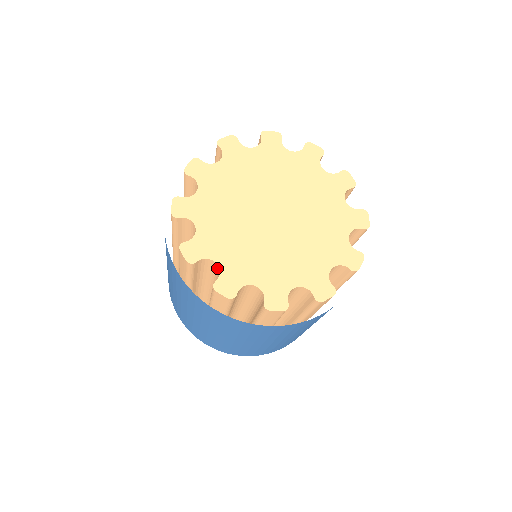
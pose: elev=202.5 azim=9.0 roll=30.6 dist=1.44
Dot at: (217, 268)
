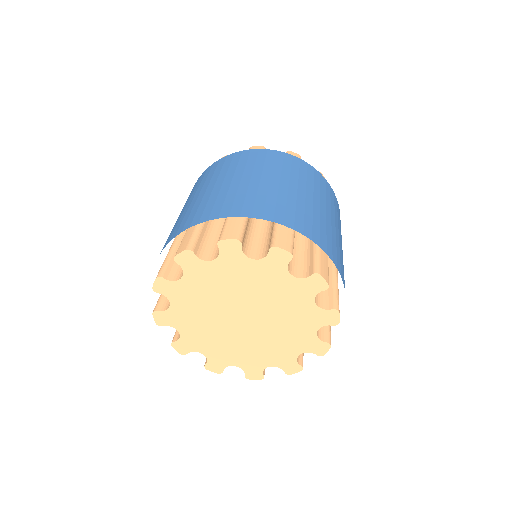
Dot at: occluded
